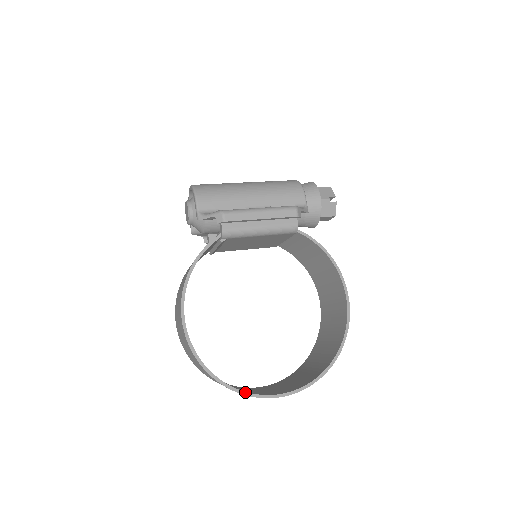
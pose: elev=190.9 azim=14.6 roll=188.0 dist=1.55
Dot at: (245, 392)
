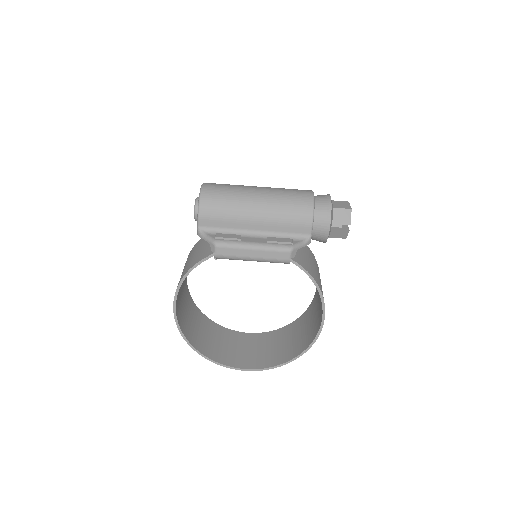
Dot at: (217, 362)
